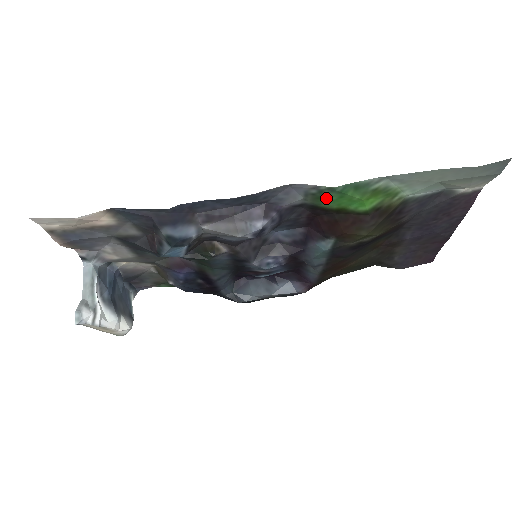
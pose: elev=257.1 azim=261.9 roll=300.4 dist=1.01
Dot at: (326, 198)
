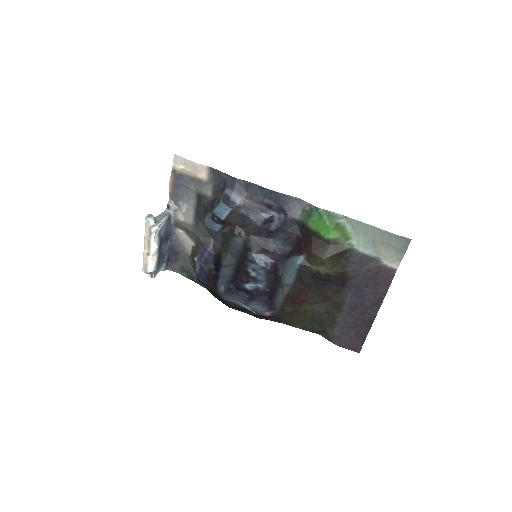
Dot at: (312, 217)
